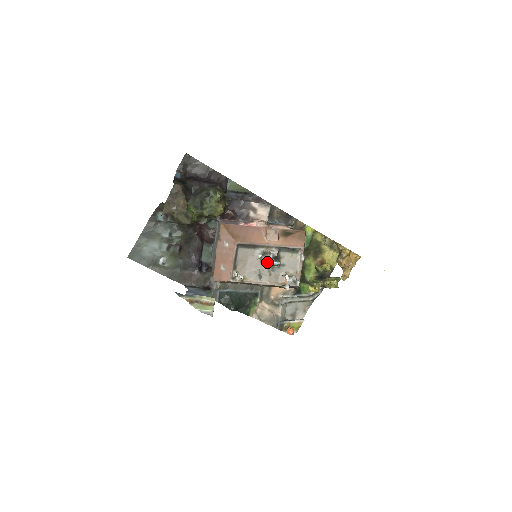
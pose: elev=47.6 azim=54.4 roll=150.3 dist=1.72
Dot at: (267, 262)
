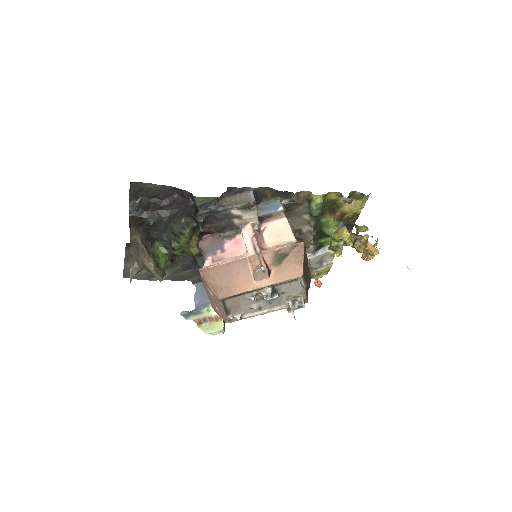
Dot at: (263, 298)
